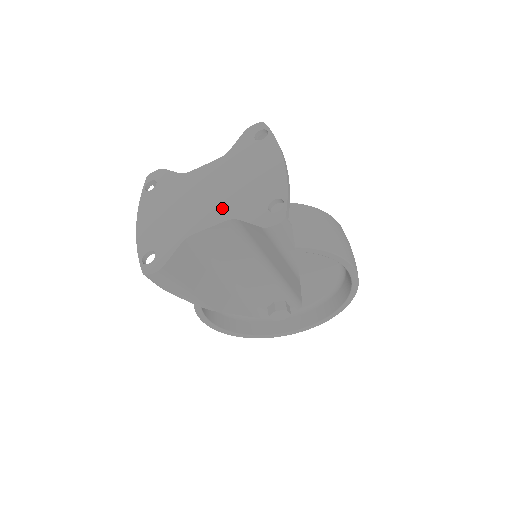
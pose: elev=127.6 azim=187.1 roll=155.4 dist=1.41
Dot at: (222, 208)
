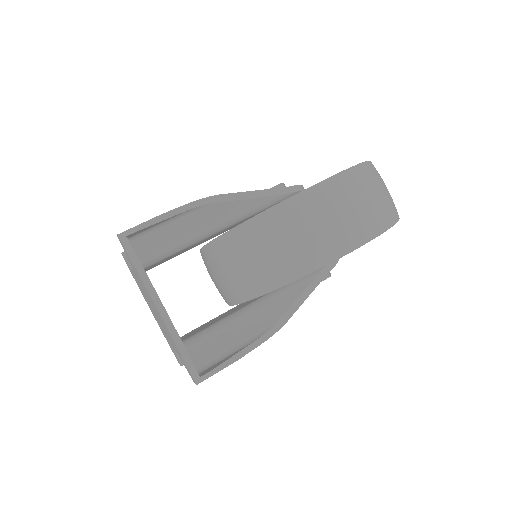
Dot at: (167, 335)
